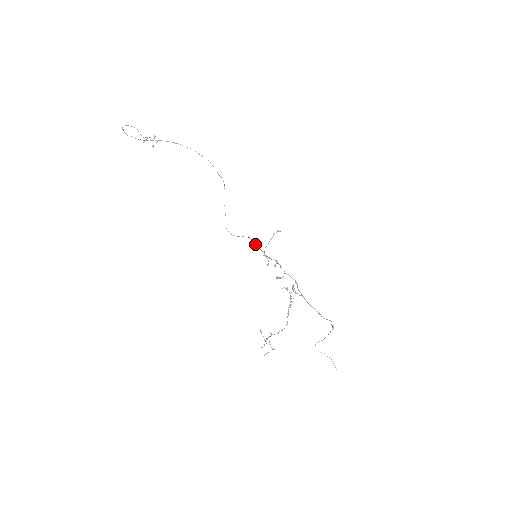
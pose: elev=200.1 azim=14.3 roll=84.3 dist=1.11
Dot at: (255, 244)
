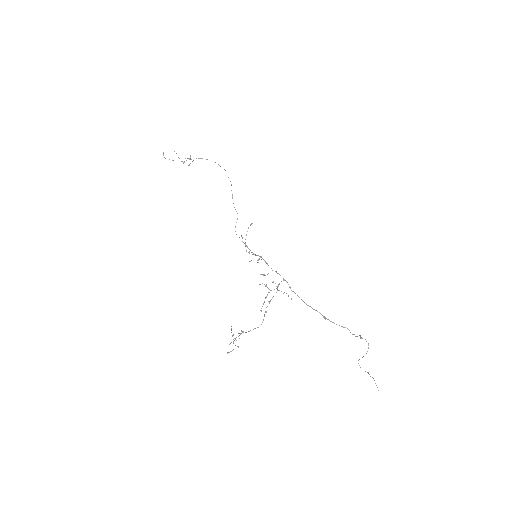
Dot at: occluded
